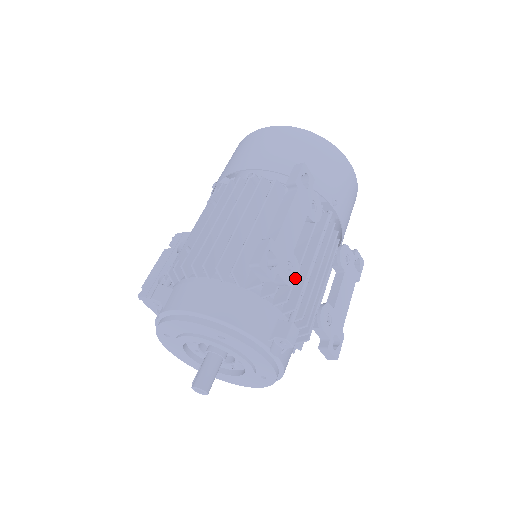
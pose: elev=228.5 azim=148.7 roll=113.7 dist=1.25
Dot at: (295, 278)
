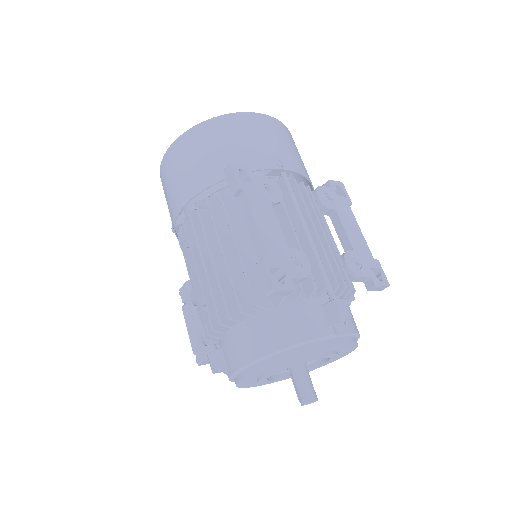
Dot at: (307, 265)
